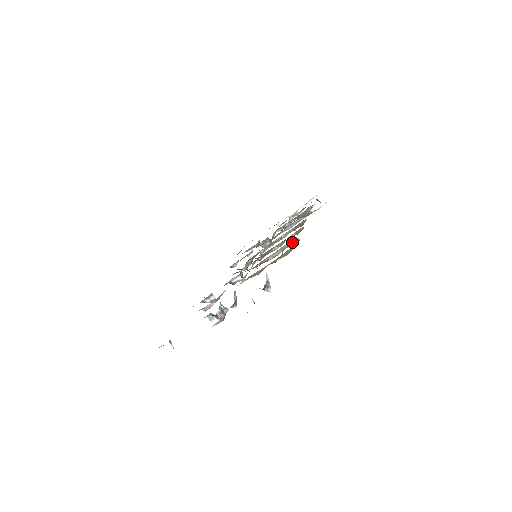
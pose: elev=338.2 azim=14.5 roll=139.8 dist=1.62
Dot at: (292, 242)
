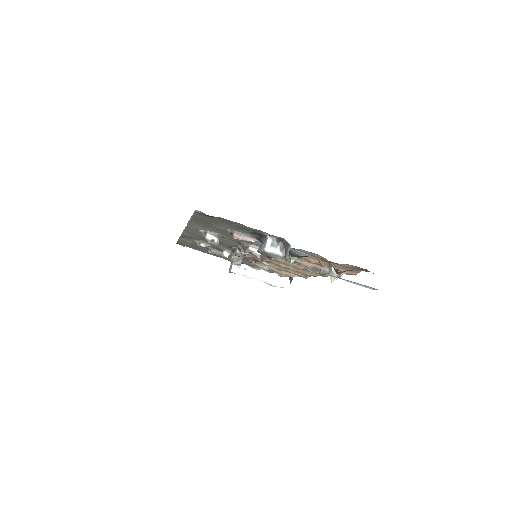
Dot at: occluded
